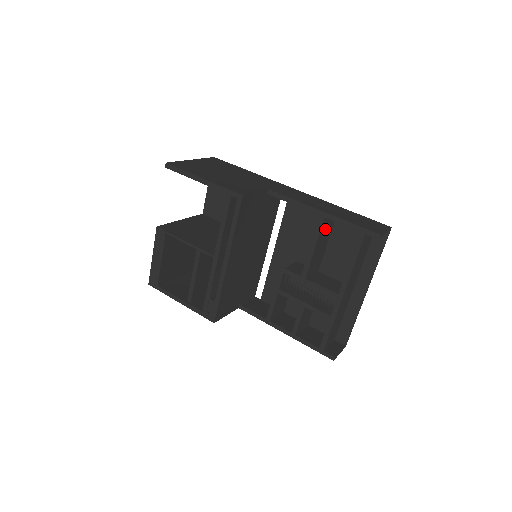
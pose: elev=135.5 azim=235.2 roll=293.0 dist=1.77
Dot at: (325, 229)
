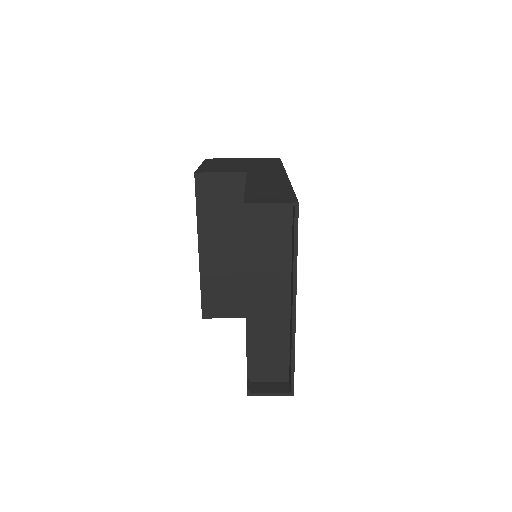
Dot at: occluded
